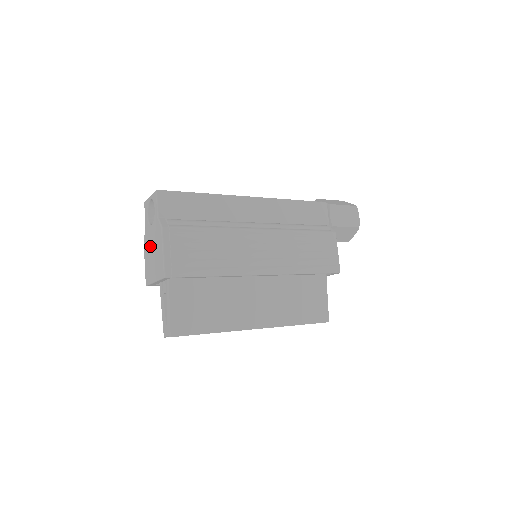
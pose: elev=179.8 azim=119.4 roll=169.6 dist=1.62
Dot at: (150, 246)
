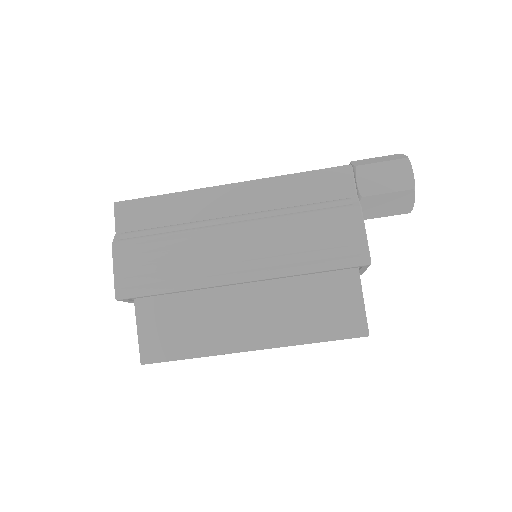
Dot at: occluded
